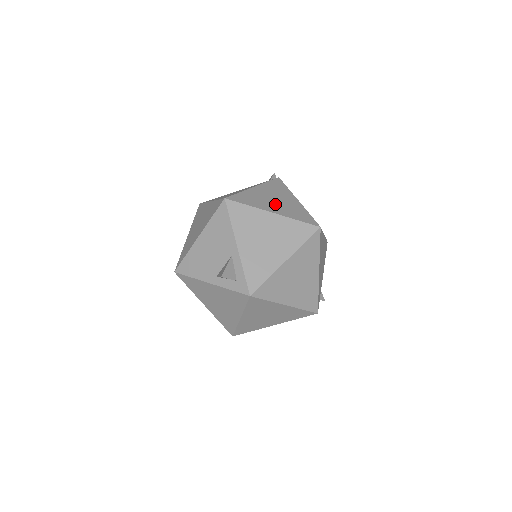
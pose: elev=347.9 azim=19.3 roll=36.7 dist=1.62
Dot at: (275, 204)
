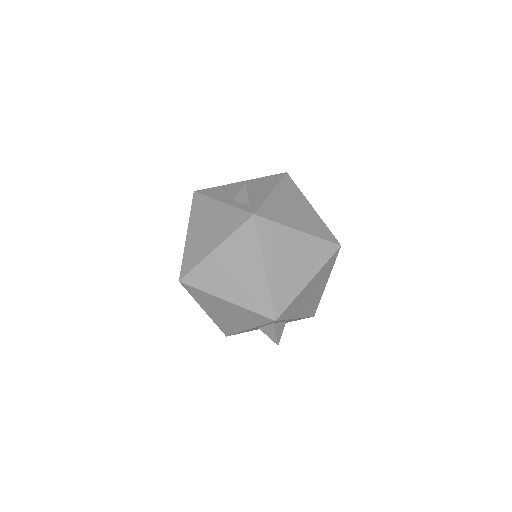
Dot at: occluded
